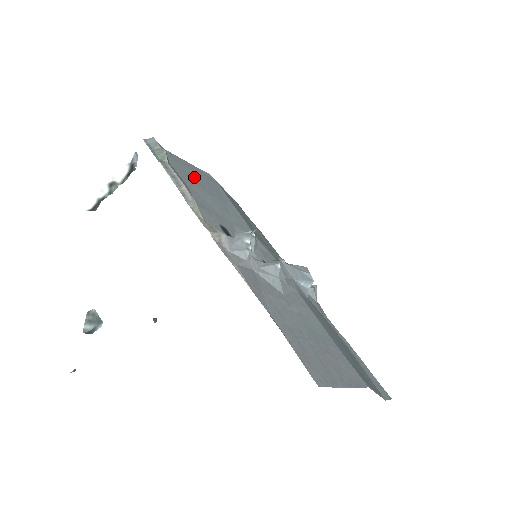
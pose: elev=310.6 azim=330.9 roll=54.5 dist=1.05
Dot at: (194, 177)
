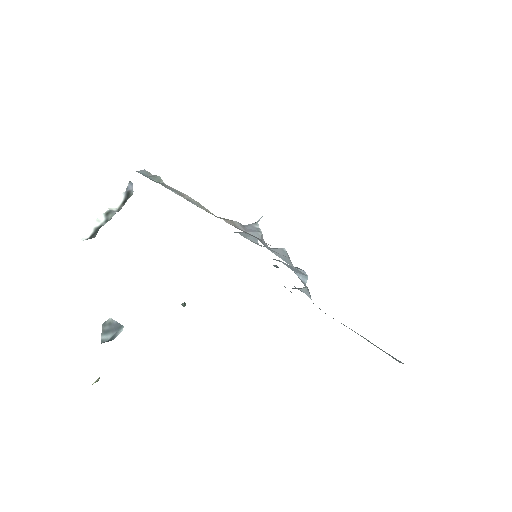
Dot at: occluded
